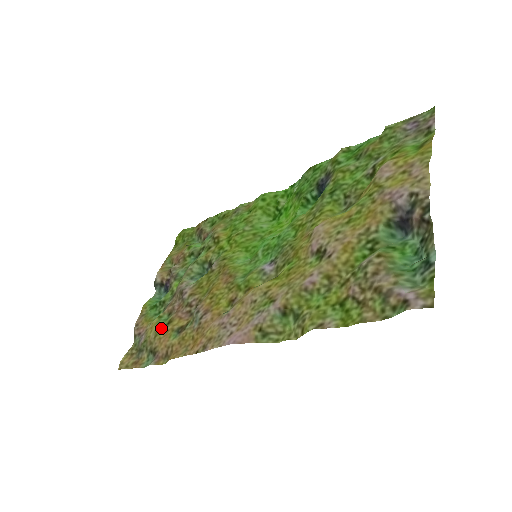
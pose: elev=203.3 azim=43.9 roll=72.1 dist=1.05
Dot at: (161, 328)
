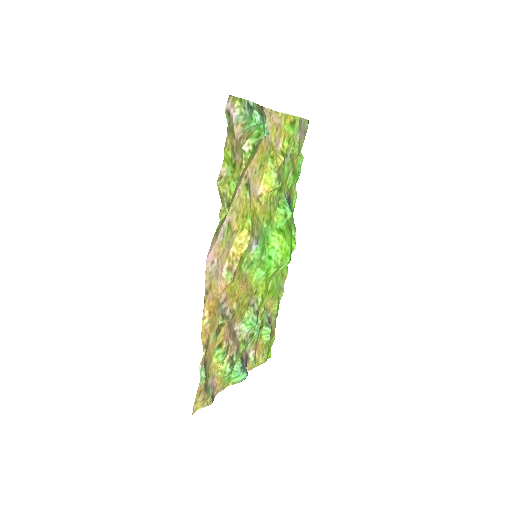
Dot at: (214, 353)
